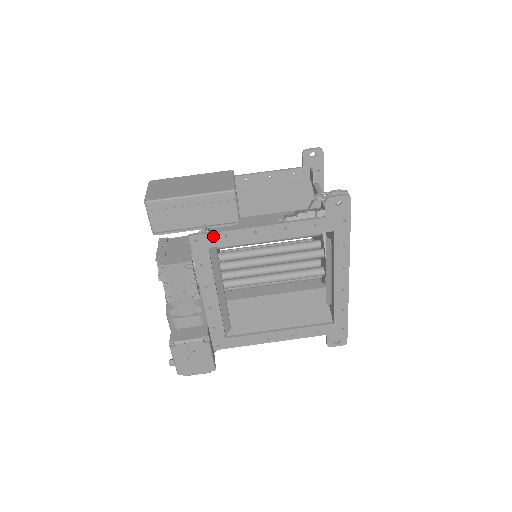
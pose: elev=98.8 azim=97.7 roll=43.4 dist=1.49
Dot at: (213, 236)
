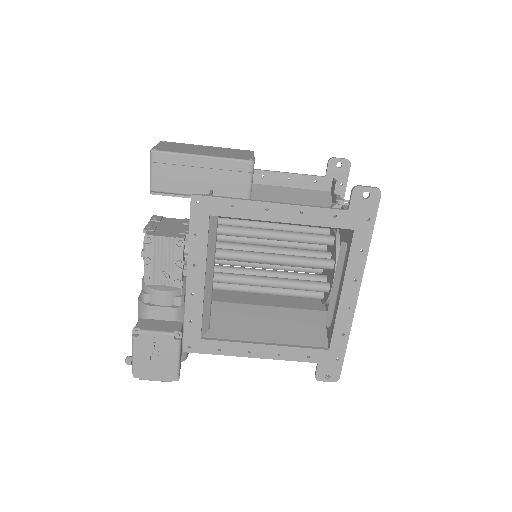
Dot at: (218, 202)
